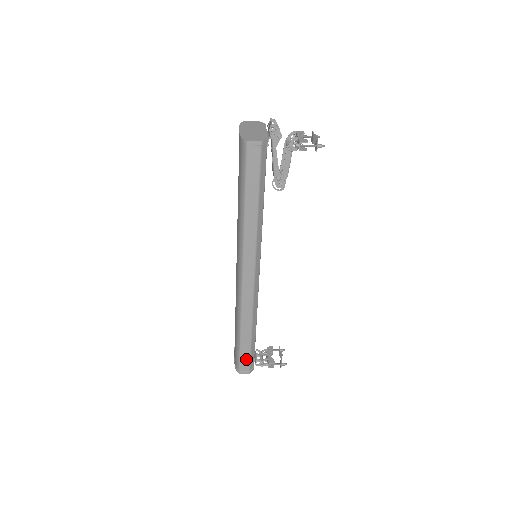
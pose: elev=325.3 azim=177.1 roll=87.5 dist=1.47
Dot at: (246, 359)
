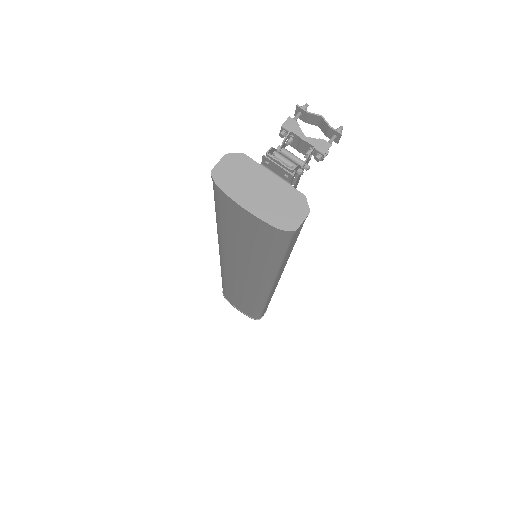
Dot at: (265, 310)
